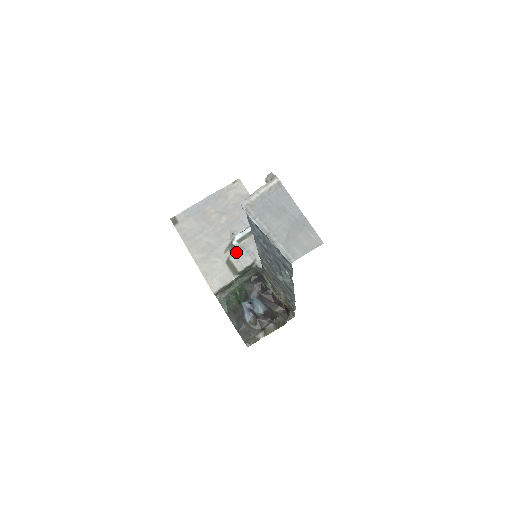
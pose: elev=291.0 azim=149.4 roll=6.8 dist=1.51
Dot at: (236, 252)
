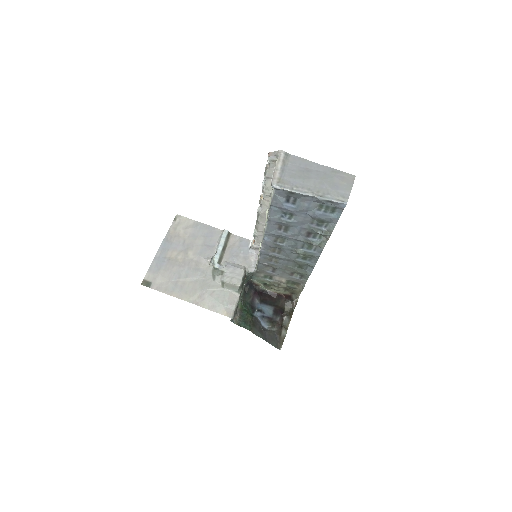
Dot at: (224, 272)
